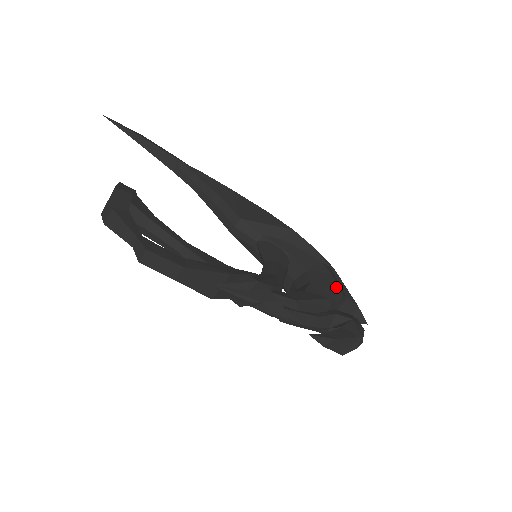
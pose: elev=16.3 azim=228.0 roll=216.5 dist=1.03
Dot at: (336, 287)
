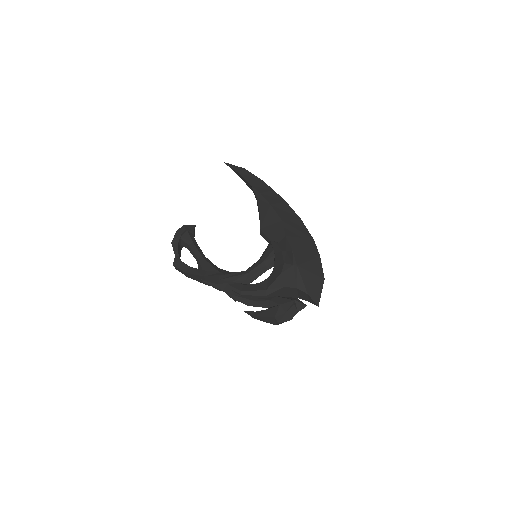
Dot at: (280, 282)
